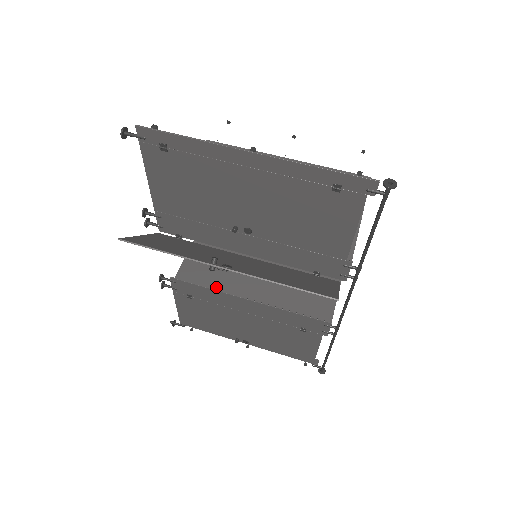
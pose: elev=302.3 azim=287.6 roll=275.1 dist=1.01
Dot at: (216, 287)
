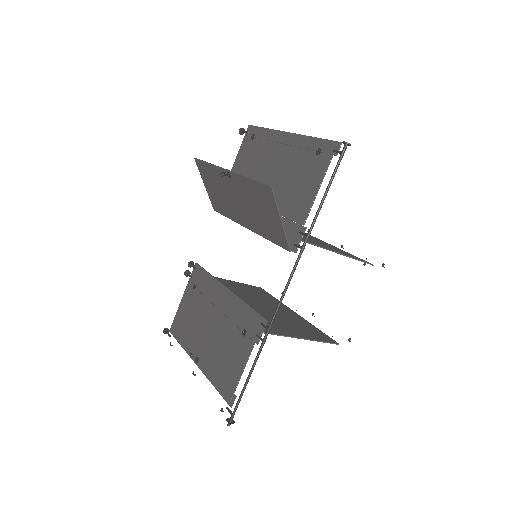
Dot at: occluded
